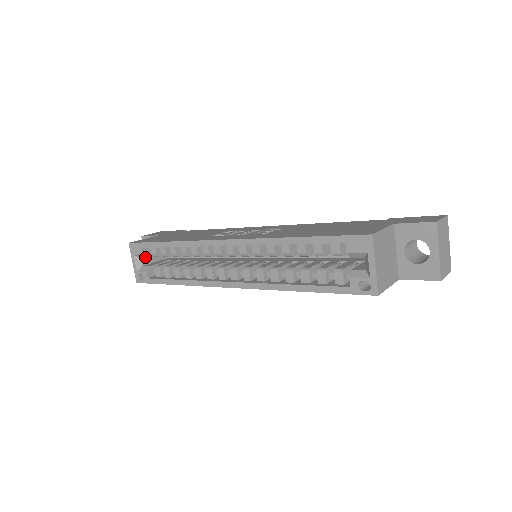
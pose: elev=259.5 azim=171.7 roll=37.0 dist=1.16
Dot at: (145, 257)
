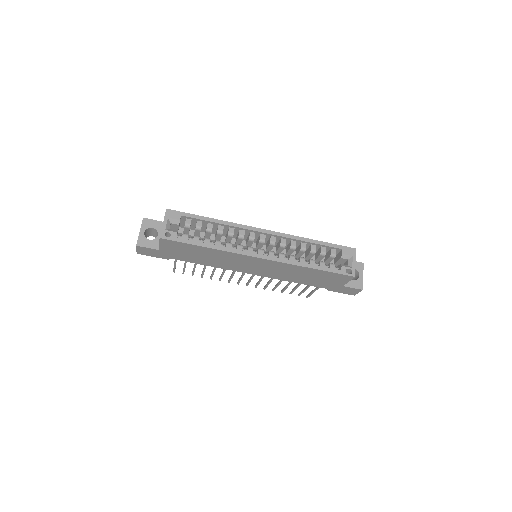
Dot at: (177, 223)
